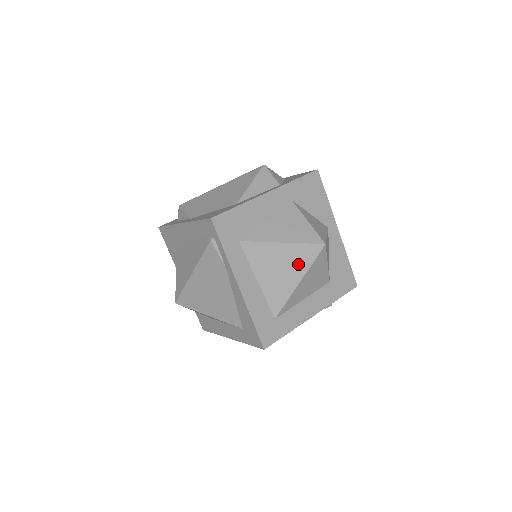
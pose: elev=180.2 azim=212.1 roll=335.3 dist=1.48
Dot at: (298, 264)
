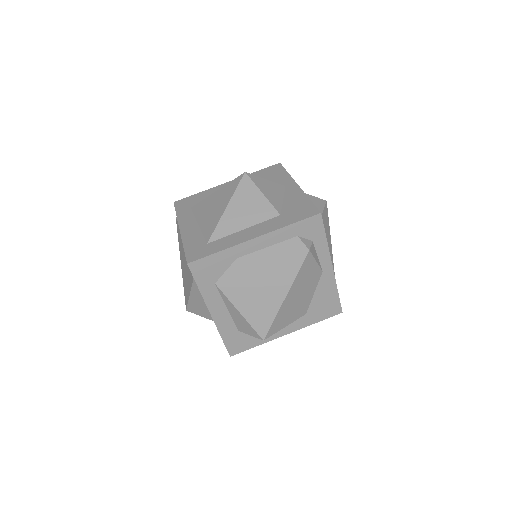
Dot at: (226, 197)
